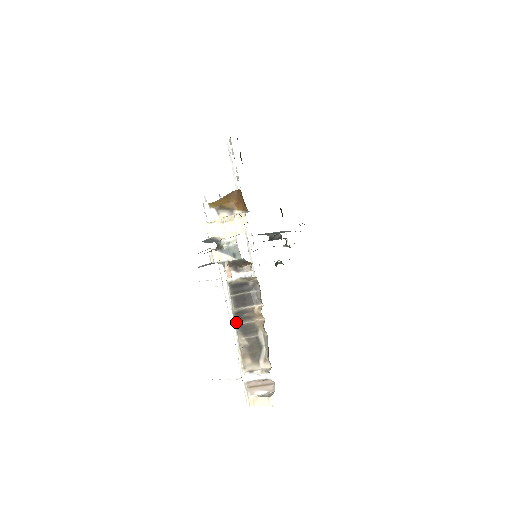
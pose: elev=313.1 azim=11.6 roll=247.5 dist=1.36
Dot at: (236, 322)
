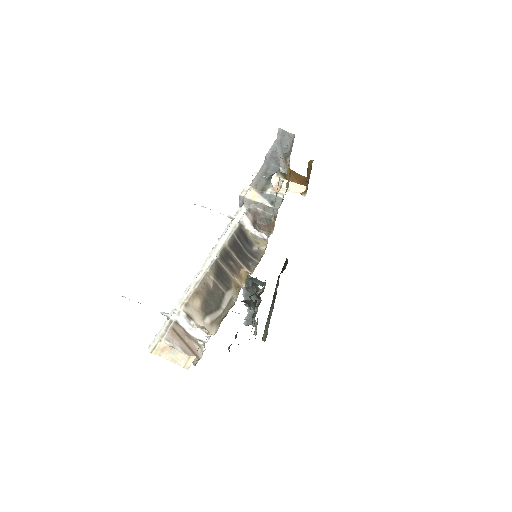
Dot at: (219, 257)
